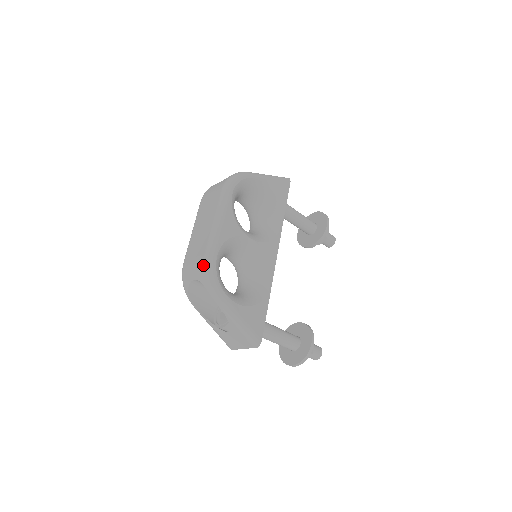
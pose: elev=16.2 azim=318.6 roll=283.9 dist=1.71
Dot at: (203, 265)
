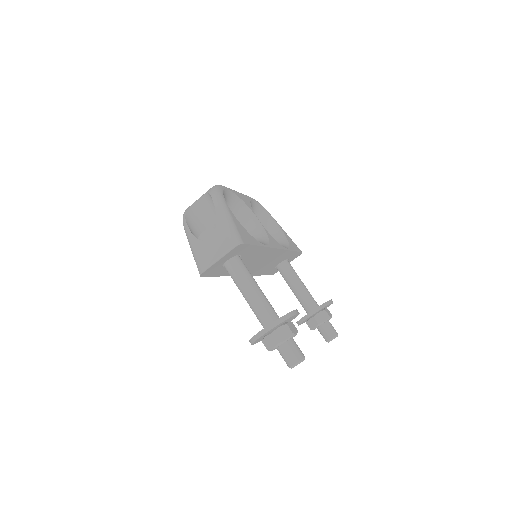
Dot at: occluded
